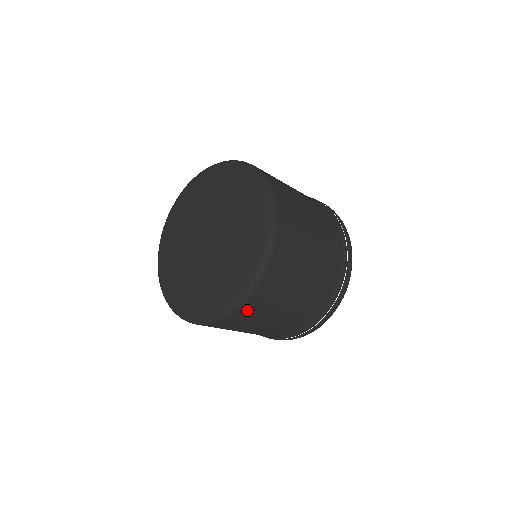
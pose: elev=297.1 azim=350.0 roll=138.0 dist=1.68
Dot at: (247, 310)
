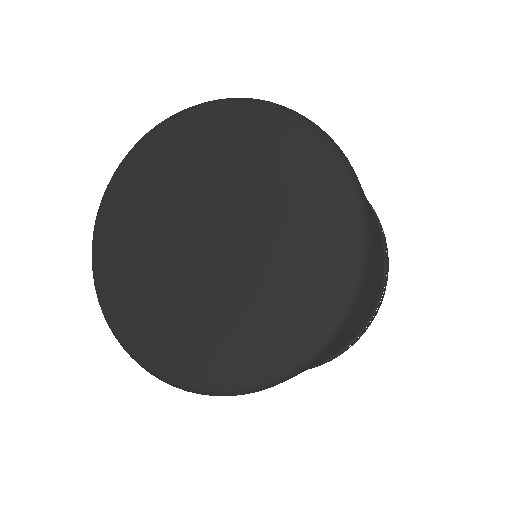
Dot at: (304, 370)
